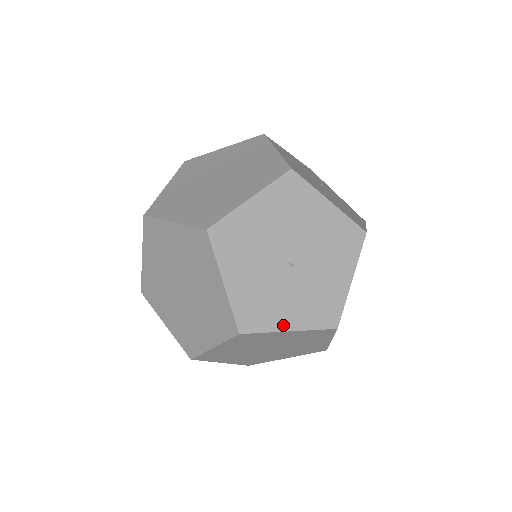
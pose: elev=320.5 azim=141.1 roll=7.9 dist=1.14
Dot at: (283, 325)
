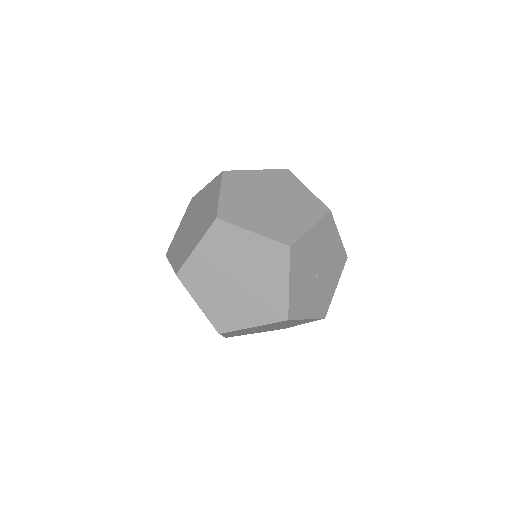
Dot at: (306, 315)
